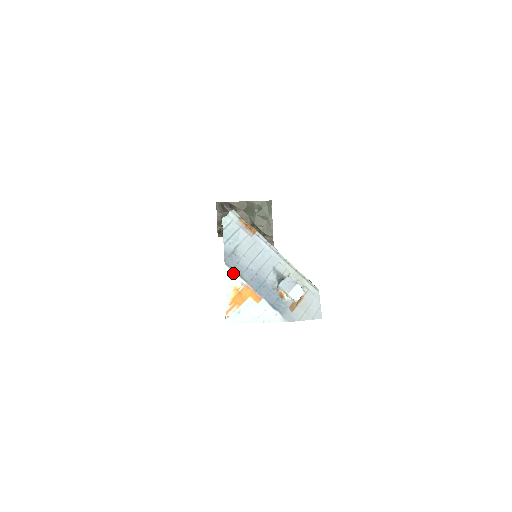
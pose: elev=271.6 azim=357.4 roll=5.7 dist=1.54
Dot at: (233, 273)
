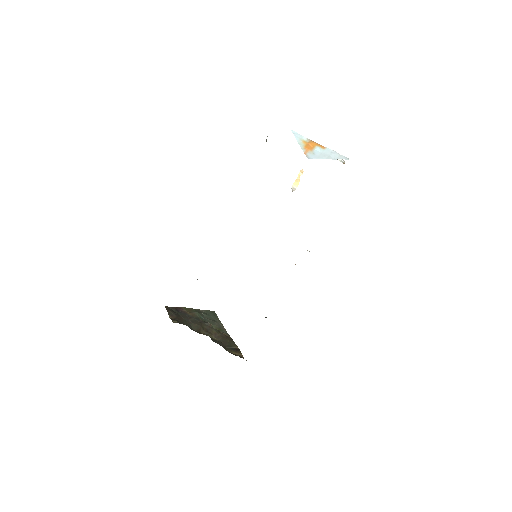
Dot at: (298, 134)
